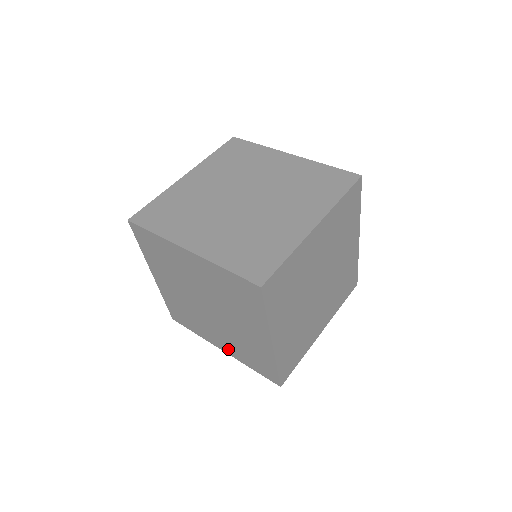
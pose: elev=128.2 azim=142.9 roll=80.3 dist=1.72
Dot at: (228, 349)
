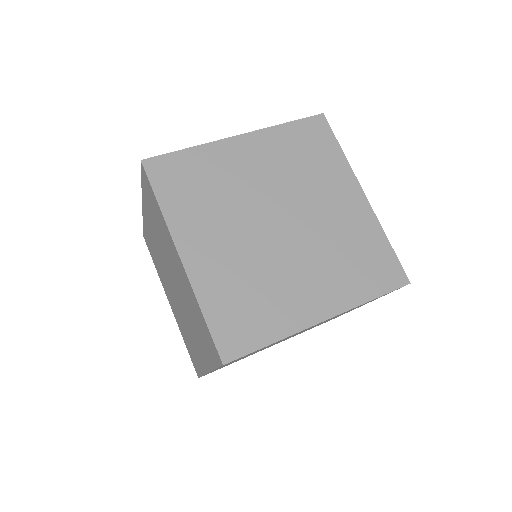
Dot at: (204, 357)
